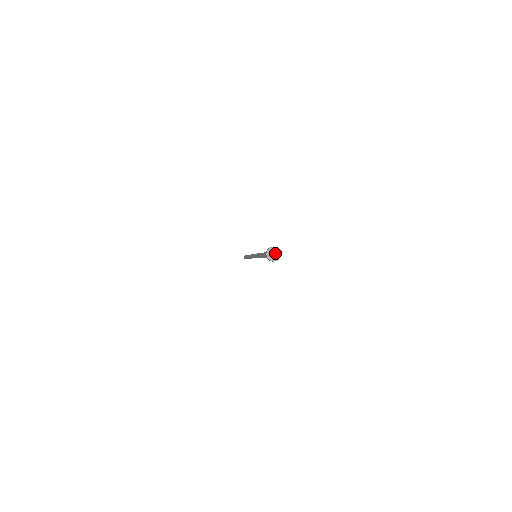
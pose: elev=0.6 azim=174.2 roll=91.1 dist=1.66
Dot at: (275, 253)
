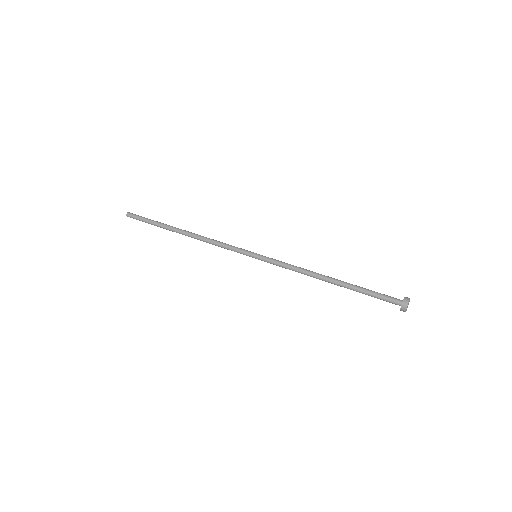
Dot at: occluded
